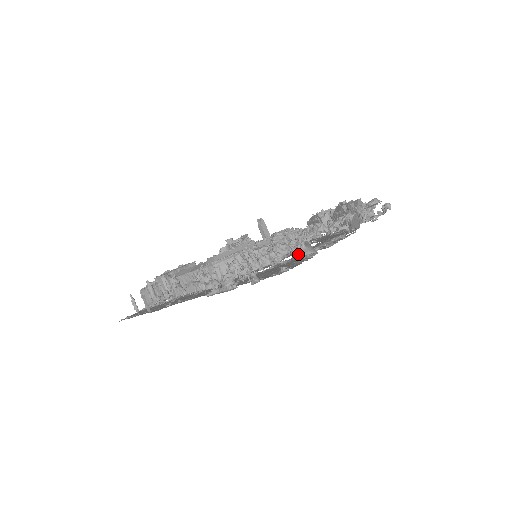
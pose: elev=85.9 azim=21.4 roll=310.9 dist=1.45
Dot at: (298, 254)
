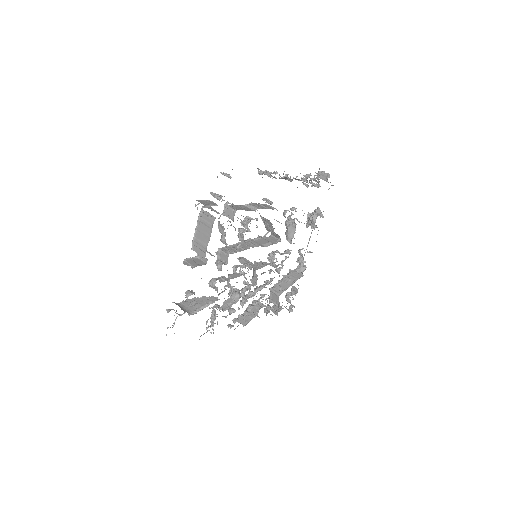
Dot at: (316, 214)
